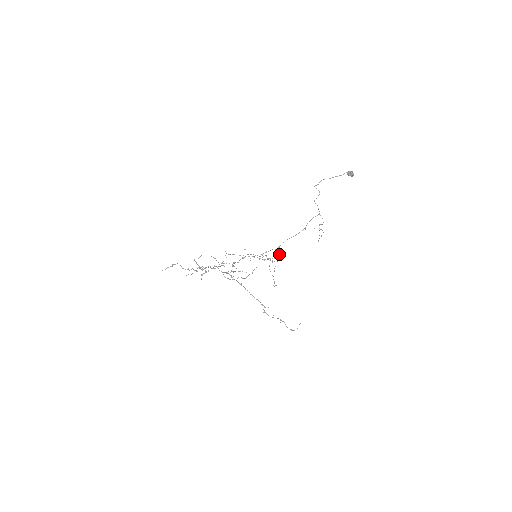
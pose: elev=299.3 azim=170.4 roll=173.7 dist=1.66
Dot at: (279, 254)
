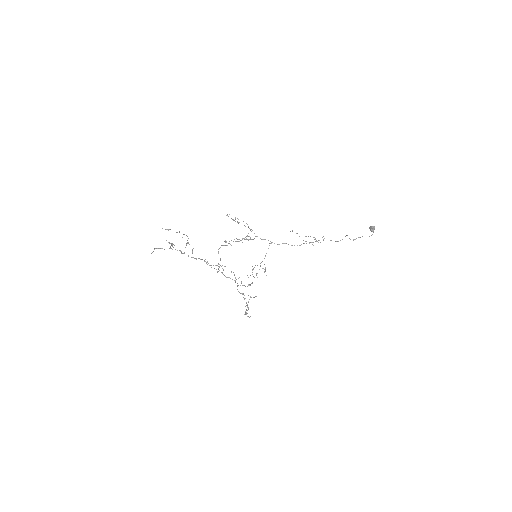
Dot at: (262, 239)
